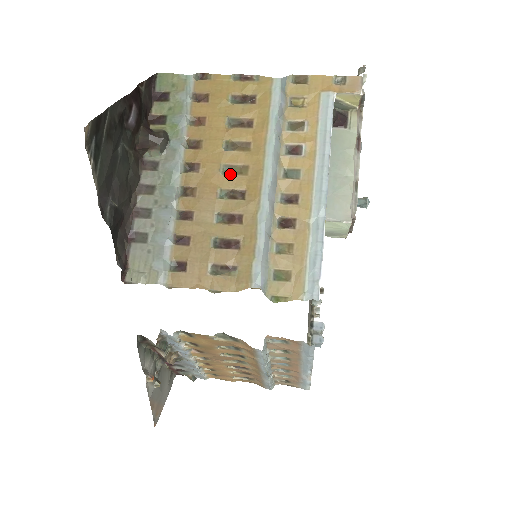
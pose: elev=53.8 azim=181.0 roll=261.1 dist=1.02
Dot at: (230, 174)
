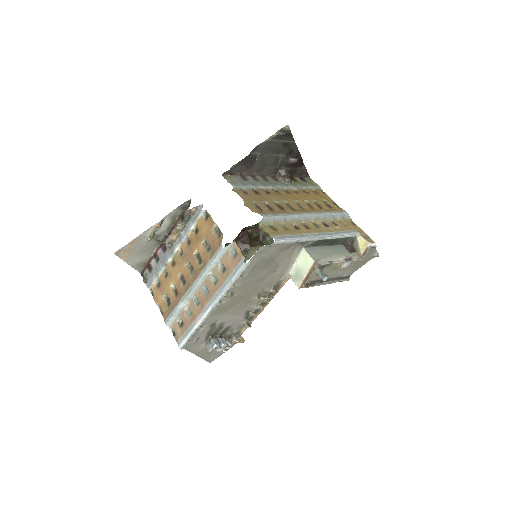
Dot at: (296, 204)
